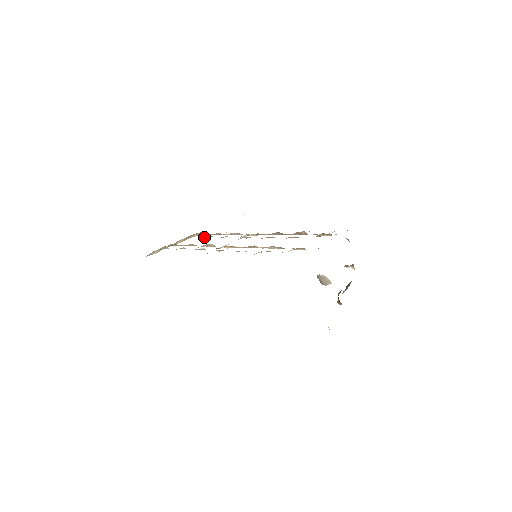
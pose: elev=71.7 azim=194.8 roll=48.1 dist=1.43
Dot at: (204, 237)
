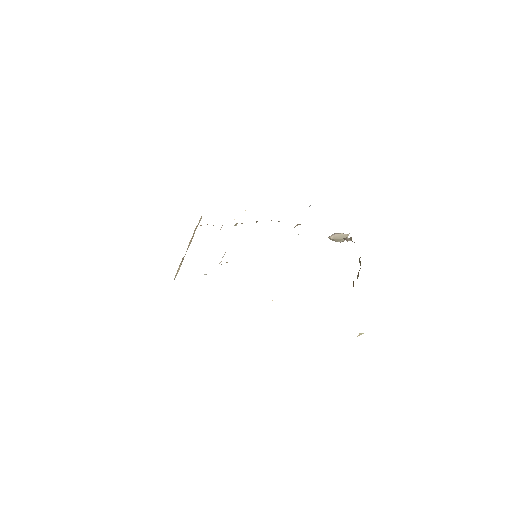
Dot at: occluded
